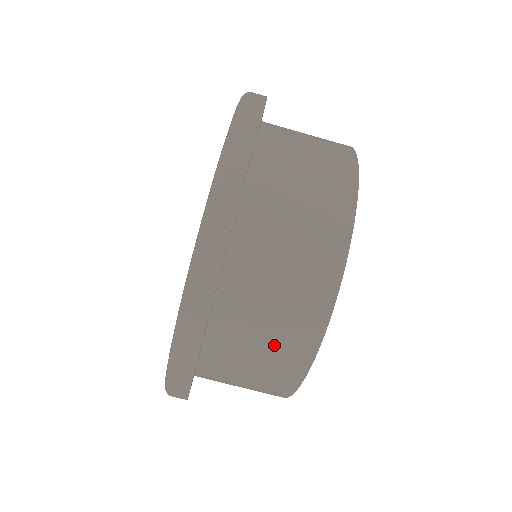
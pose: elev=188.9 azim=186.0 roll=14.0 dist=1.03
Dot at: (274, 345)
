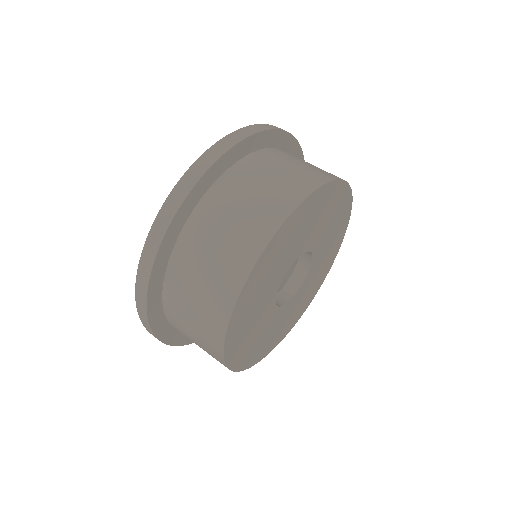
Dot at: (251, 211)
